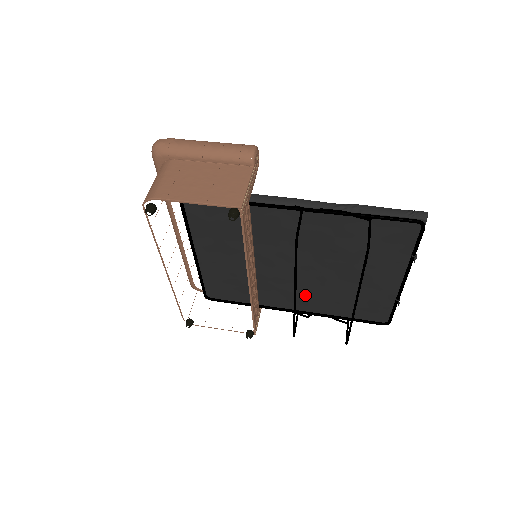
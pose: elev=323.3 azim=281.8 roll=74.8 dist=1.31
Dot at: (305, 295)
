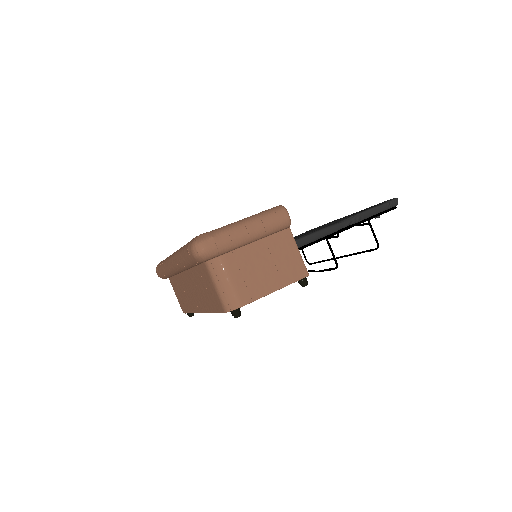
Dot at: occluded
